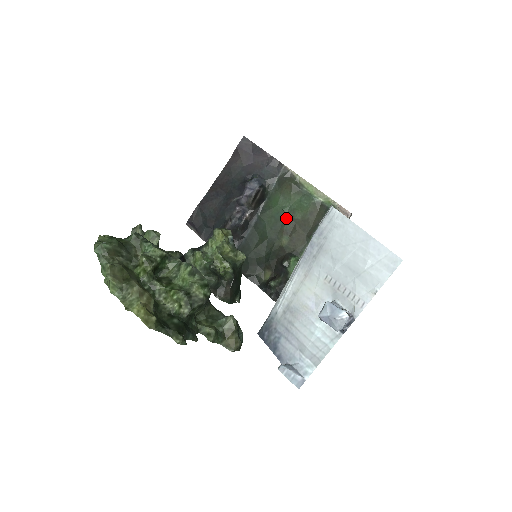
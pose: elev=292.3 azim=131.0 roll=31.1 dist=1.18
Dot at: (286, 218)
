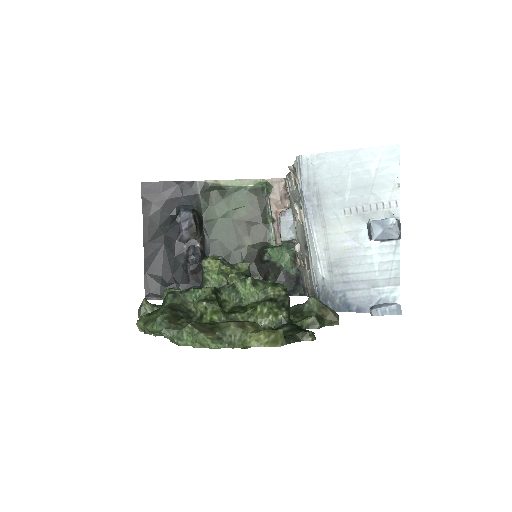
Dot at: (234, 223)
